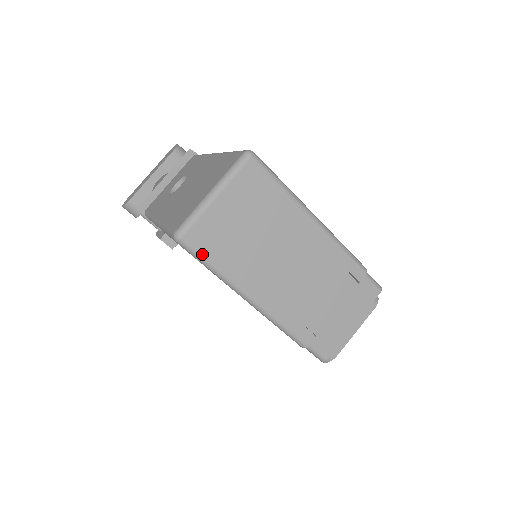
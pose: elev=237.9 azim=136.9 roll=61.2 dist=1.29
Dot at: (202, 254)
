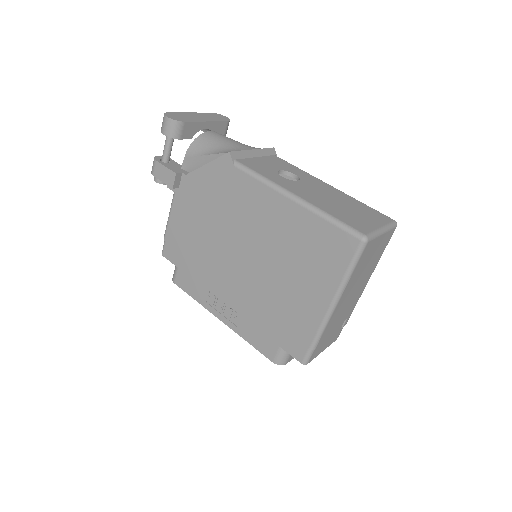
Dot at: (360, 259)
